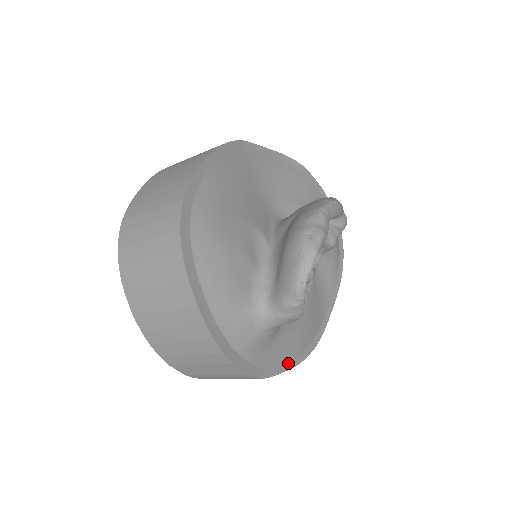
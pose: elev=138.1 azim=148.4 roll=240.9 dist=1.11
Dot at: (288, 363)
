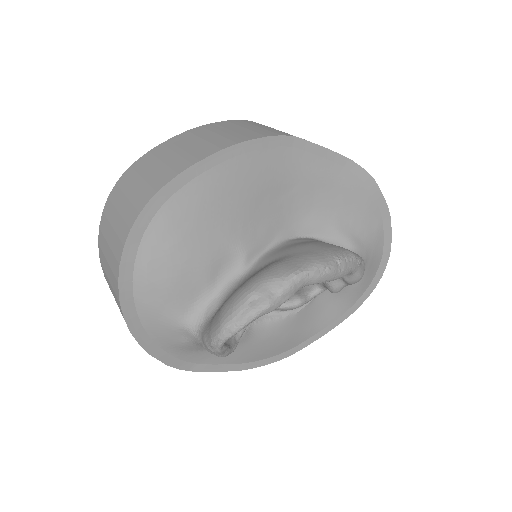
Dot at: (231, 366)
